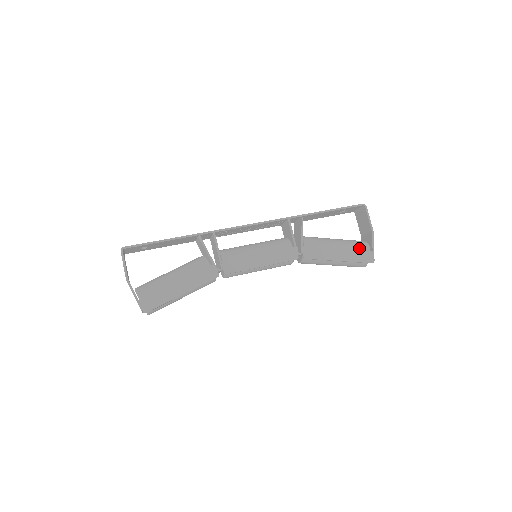
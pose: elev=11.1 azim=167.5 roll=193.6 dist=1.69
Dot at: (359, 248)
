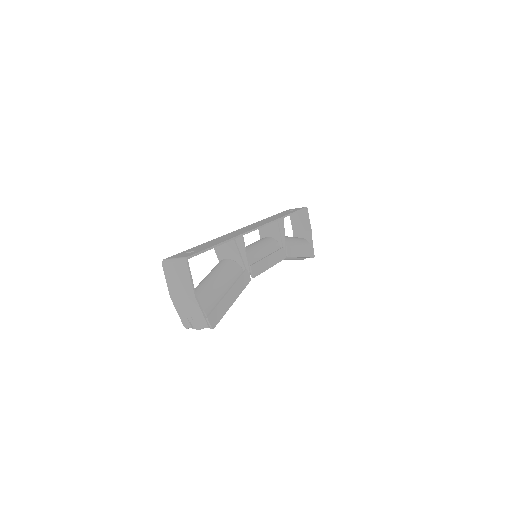
Dot at: (307, 245)
